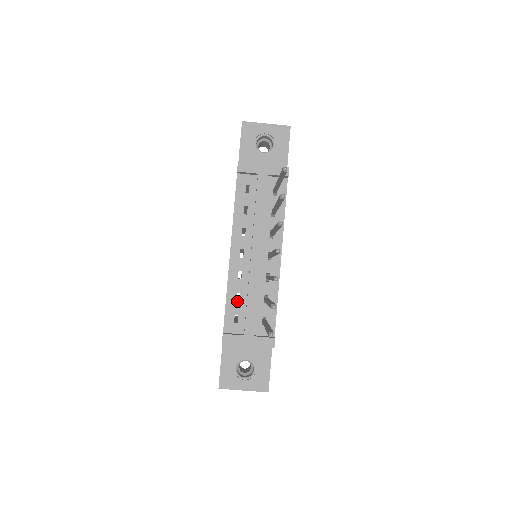
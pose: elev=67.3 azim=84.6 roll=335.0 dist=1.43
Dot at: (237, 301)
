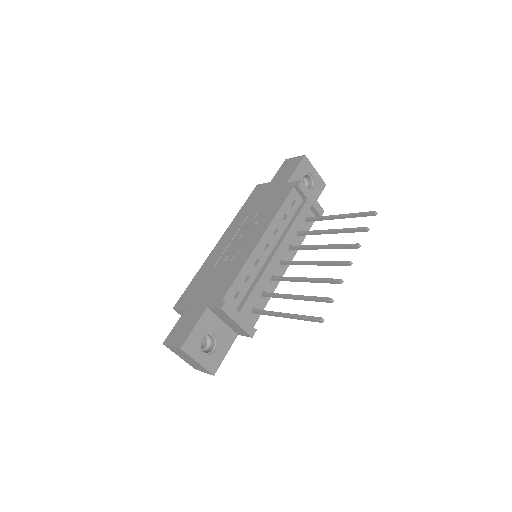
Dot at: (245, 281)
